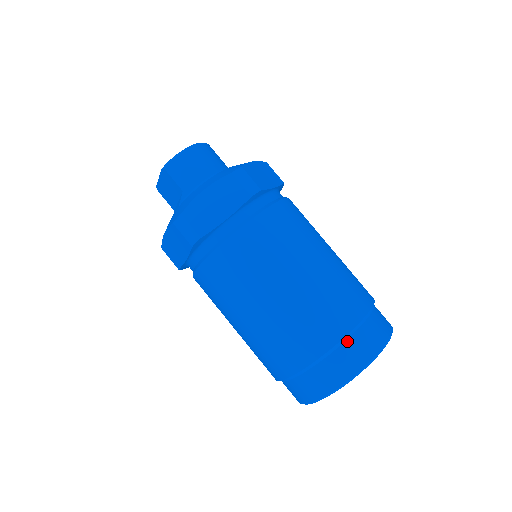
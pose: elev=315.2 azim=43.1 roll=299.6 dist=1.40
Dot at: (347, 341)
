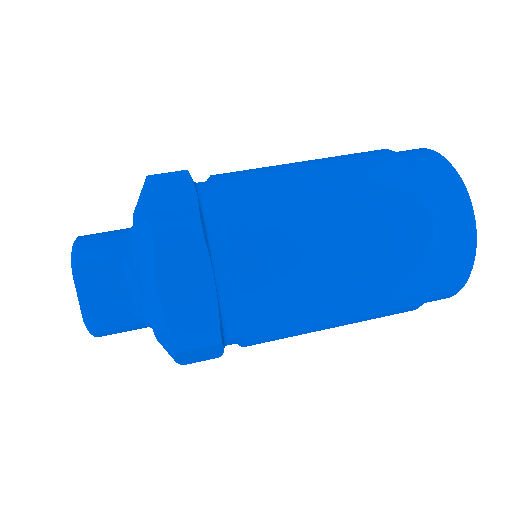
Dot at: occluded
